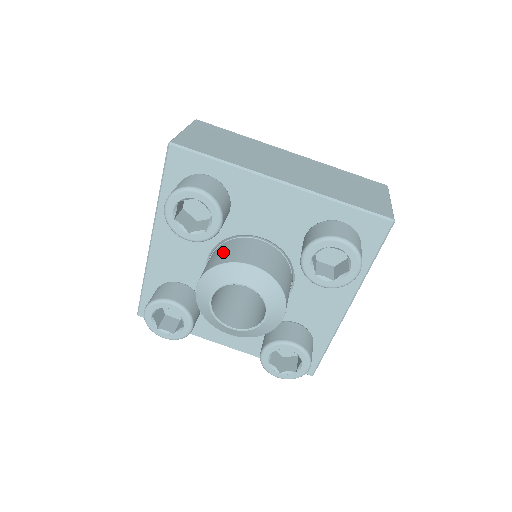
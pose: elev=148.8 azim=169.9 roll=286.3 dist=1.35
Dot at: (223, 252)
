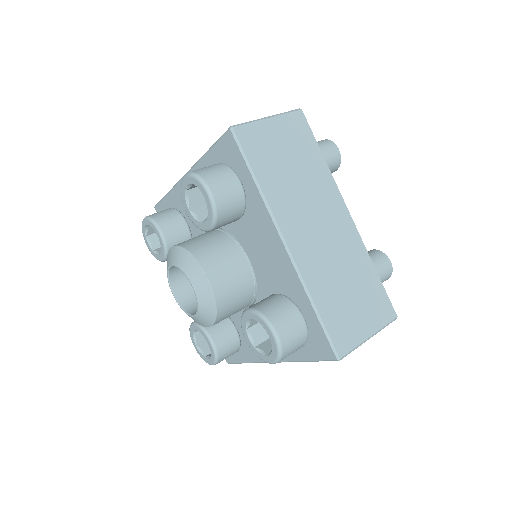
Dot at: (209, 243)
